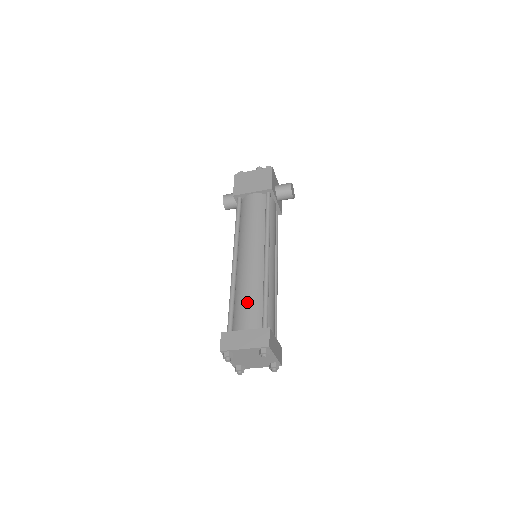
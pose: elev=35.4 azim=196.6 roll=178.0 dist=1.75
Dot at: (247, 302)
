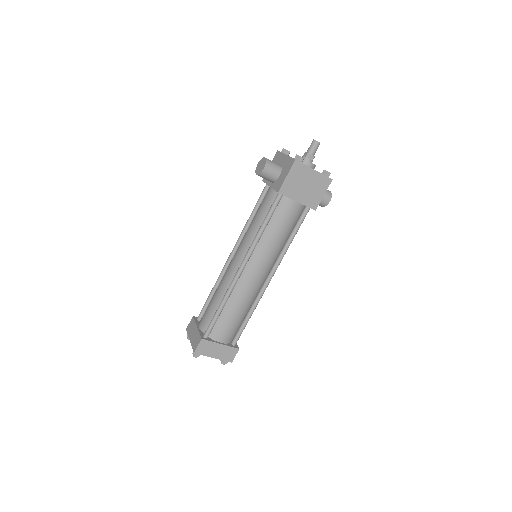
Dot at: (233, 320)
